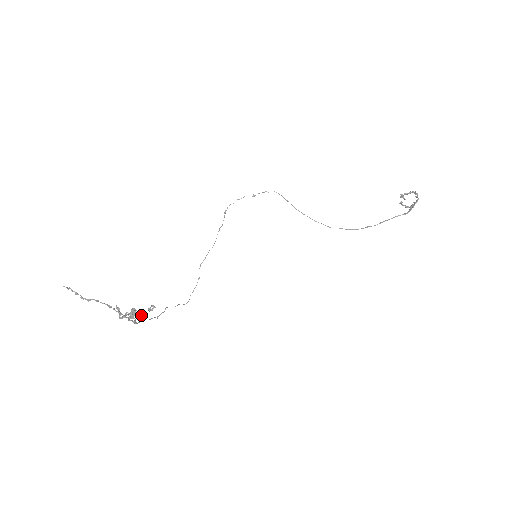
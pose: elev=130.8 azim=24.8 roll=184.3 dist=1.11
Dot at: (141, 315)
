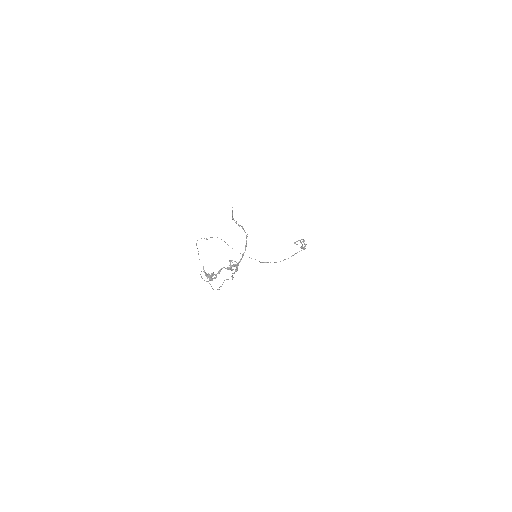
Dot at: occluded
